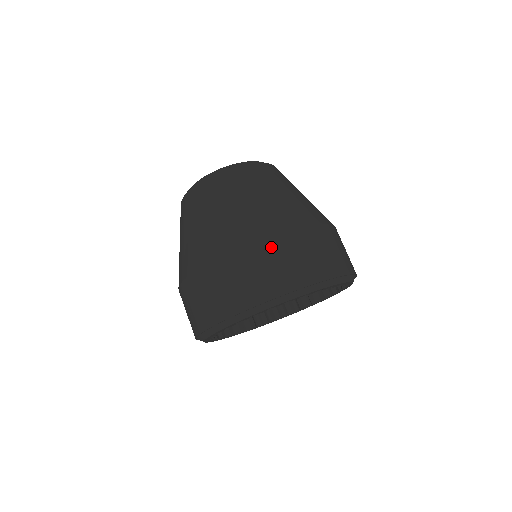
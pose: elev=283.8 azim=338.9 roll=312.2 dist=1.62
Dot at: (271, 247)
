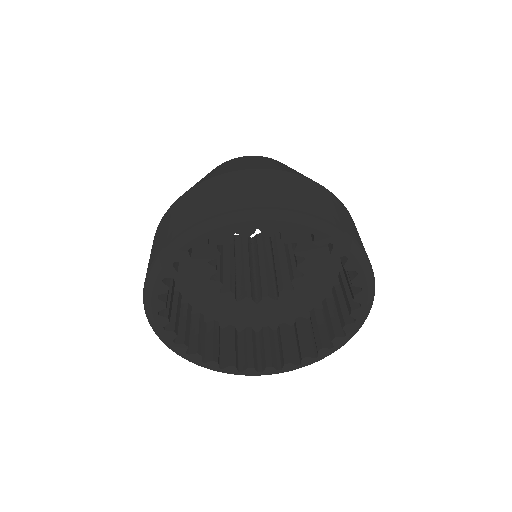
Dot at: (185, 199)
